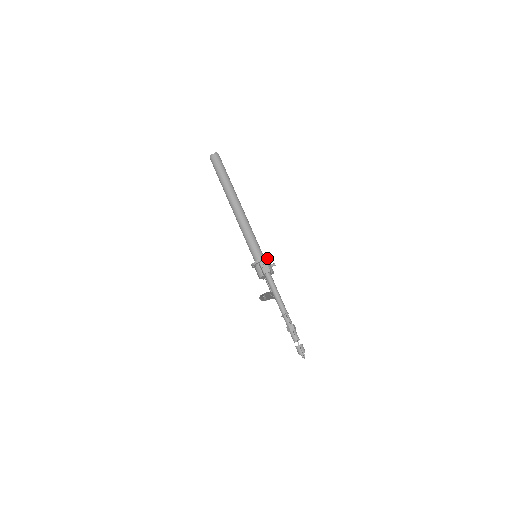
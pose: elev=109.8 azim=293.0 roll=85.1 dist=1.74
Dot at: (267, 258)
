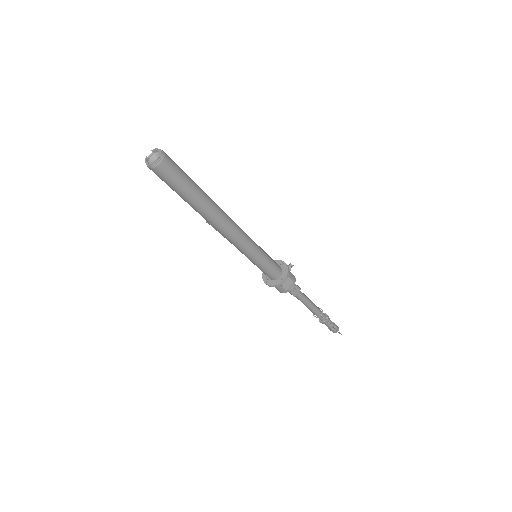
Dot at: (288, 272)
